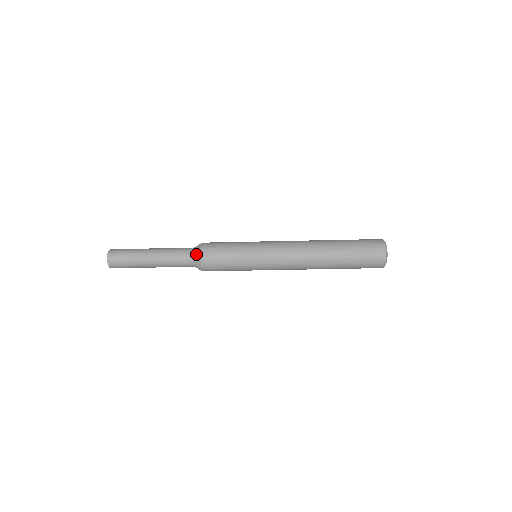
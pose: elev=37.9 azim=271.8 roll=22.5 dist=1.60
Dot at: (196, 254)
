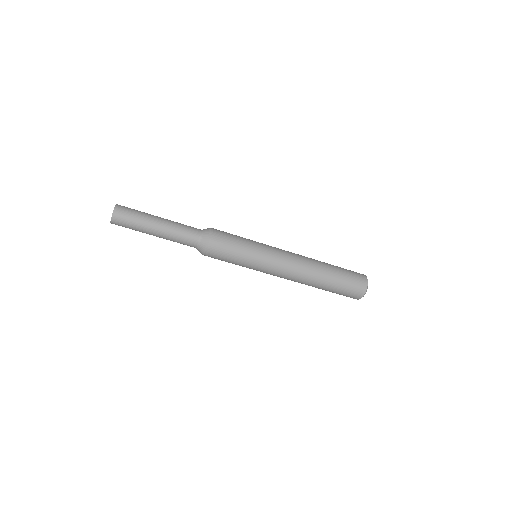
Dot at: (204, 241)
